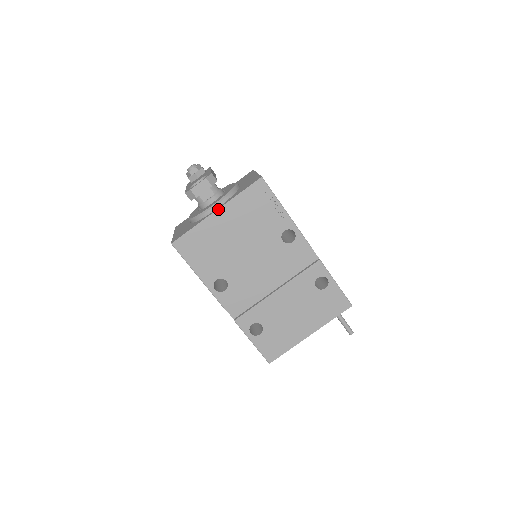
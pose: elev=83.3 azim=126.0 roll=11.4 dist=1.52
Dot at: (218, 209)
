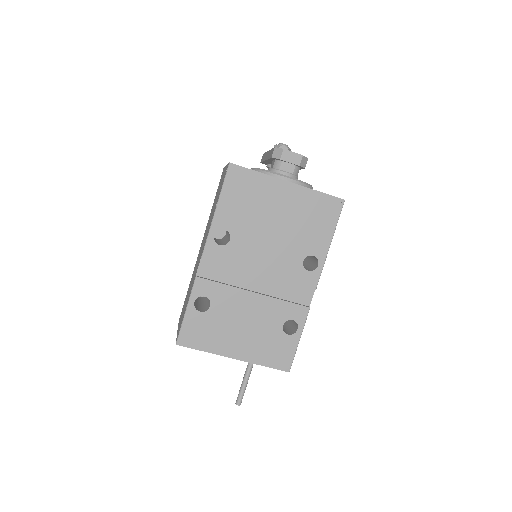
Dot at: (291, 182)
